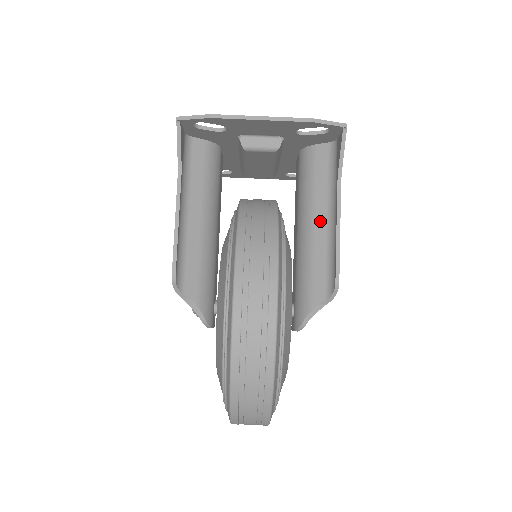
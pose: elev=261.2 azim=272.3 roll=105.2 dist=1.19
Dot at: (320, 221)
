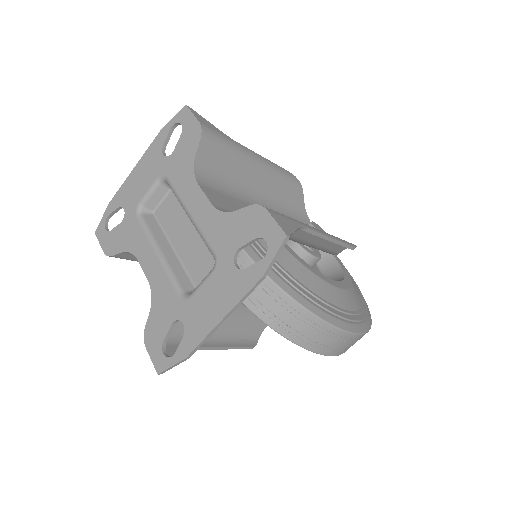
Dot at: (301, 235)
